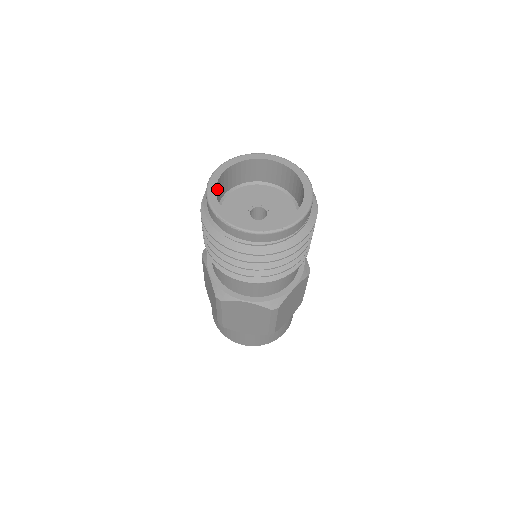
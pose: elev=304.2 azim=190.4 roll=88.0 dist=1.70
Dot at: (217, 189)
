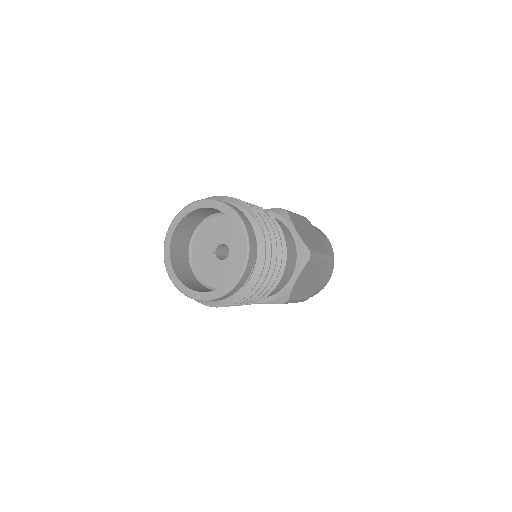
Dot at: (175, 251)
